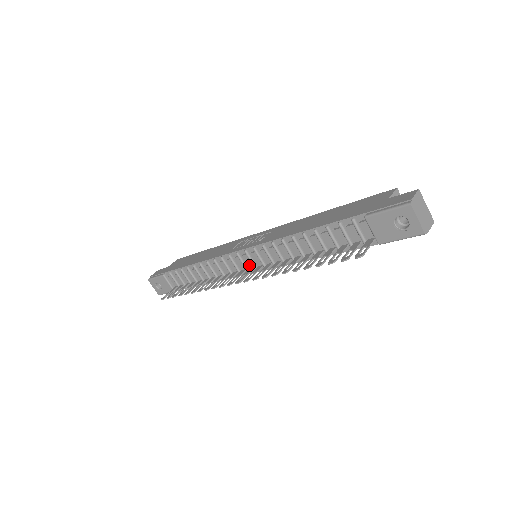
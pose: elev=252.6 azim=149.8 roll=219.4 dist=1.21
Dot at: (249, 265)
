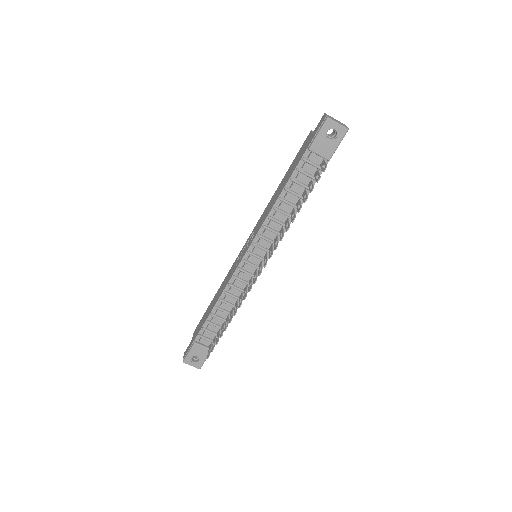
Dot at: (257, 263)
